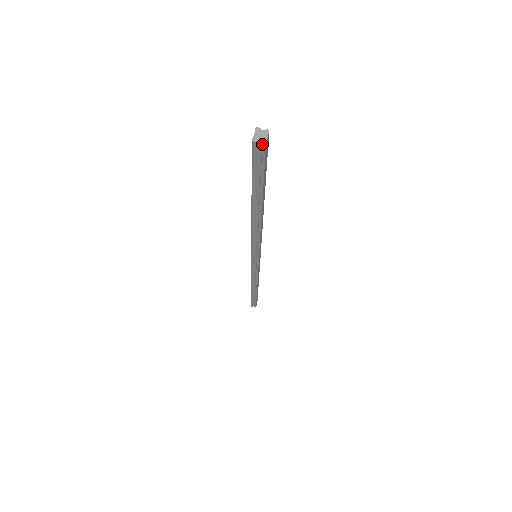
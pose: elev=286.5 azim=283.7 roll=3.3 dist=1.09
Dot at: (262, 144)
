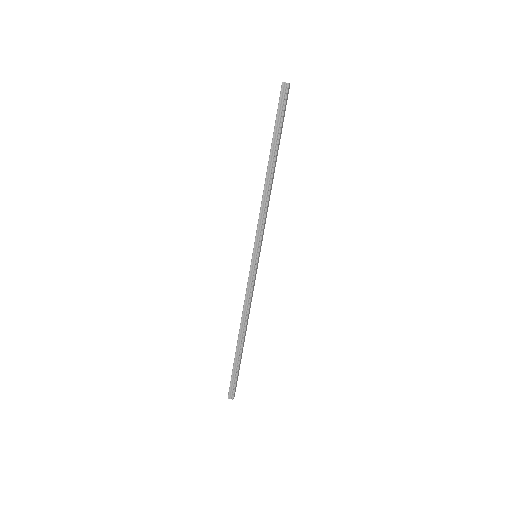
Dot at: (287, 84)
